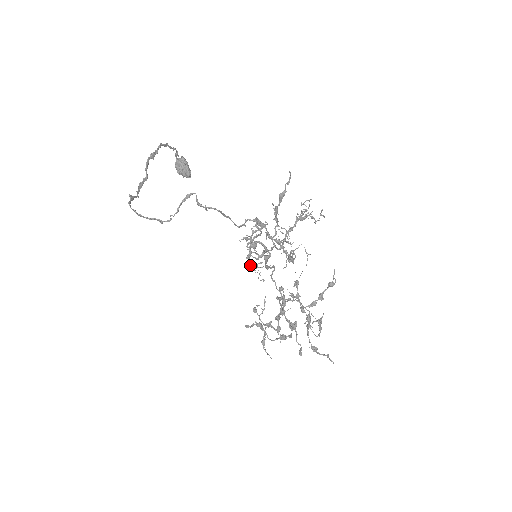
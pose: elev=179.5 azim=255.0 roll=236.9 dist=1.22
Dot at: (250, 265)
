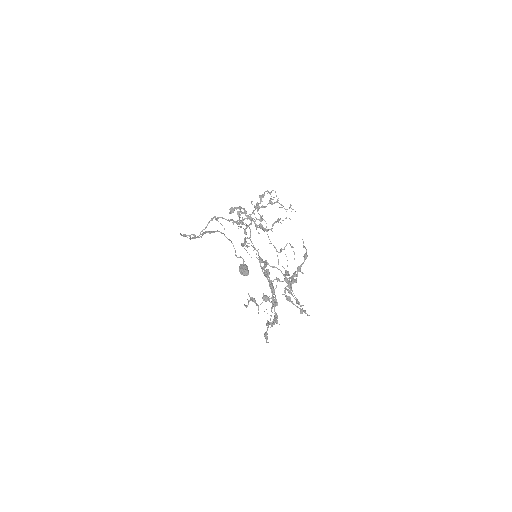
Dot at: (242, 244)
